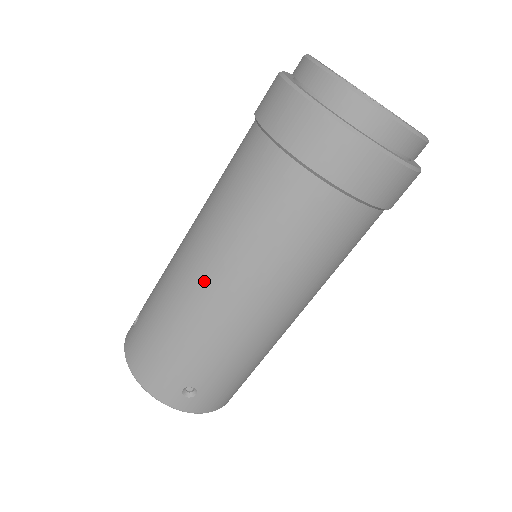
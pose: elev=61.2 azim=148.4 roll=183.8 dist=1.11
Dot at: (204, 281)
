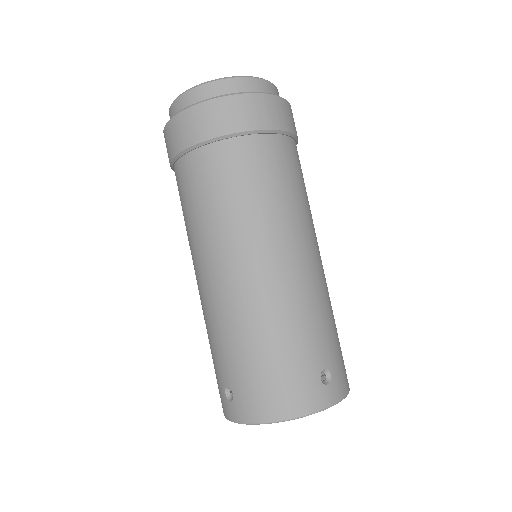
Dot at: (255, 273)
